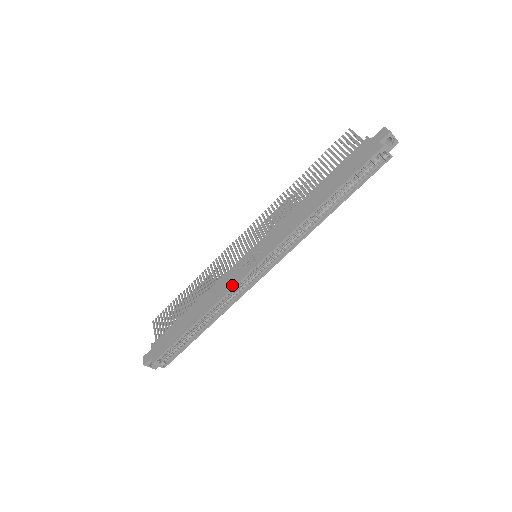
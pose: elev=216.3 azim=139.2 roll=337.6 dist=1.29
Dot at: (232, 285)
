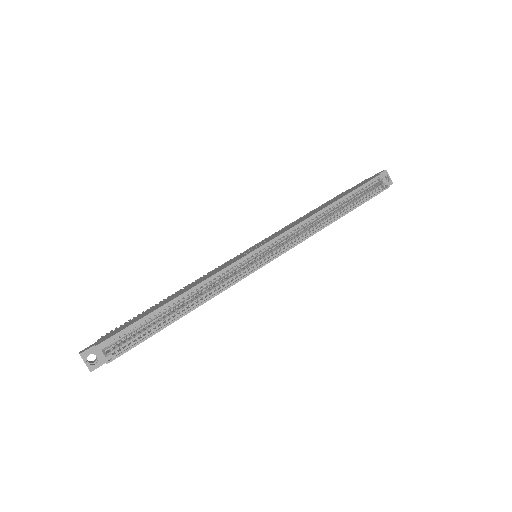
Dot at: (229, 264)
